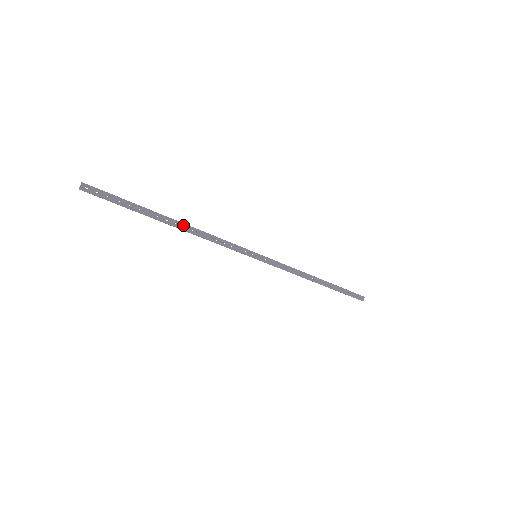
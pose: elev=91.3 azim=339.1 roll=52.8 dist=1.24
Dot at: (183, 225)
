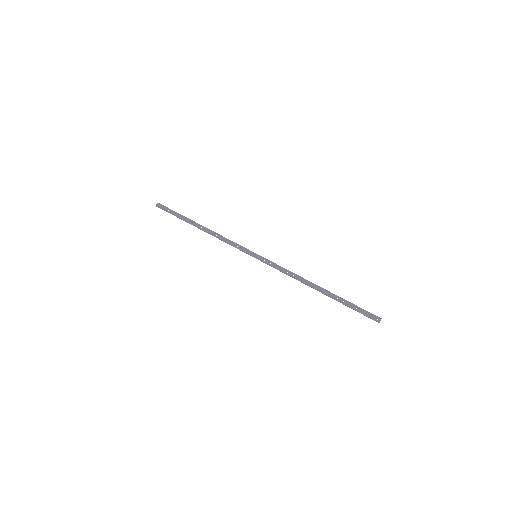
Dot at: (205, 228)
